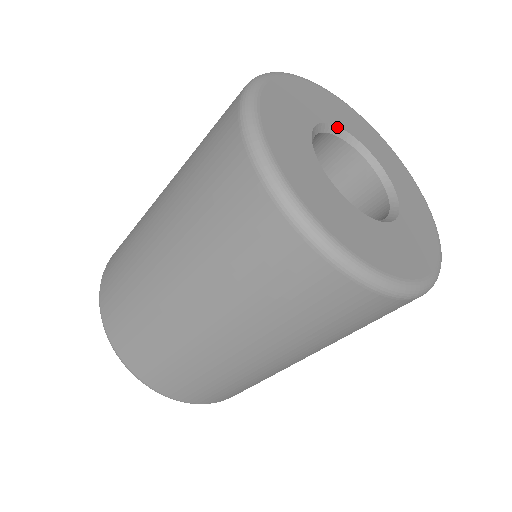
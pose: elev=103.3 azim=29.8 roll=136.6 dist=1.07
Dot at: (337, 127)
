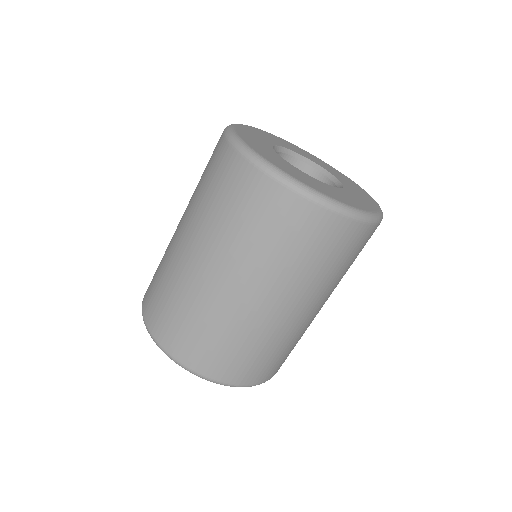
Dot at: (278, 146)
